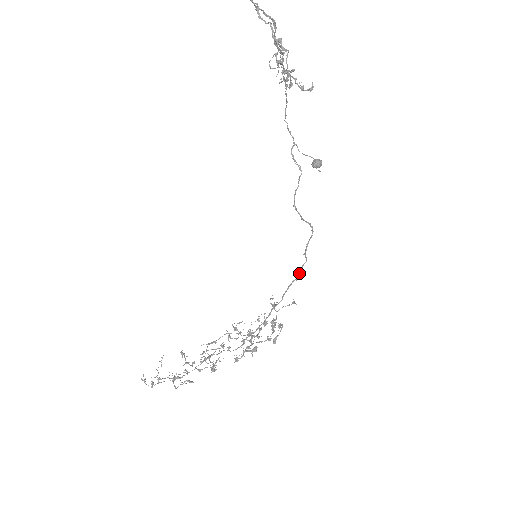
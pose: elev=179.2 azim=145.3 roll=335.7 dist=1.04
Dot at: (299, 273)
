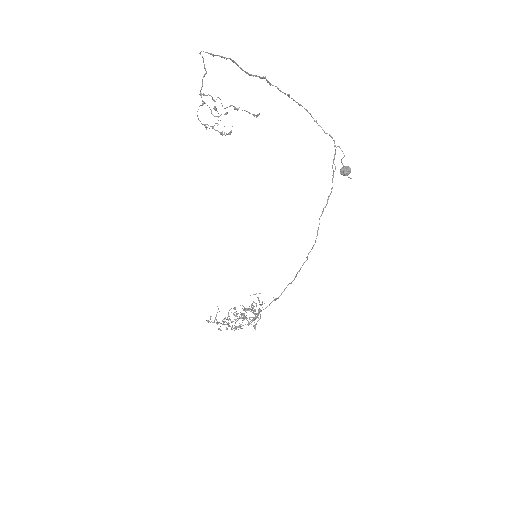
Dot at: (294, 279)
